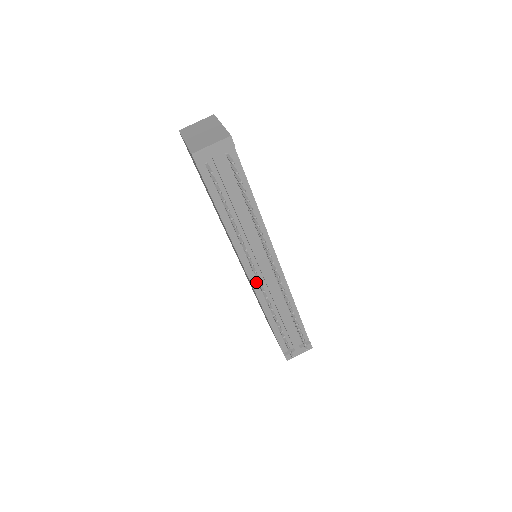
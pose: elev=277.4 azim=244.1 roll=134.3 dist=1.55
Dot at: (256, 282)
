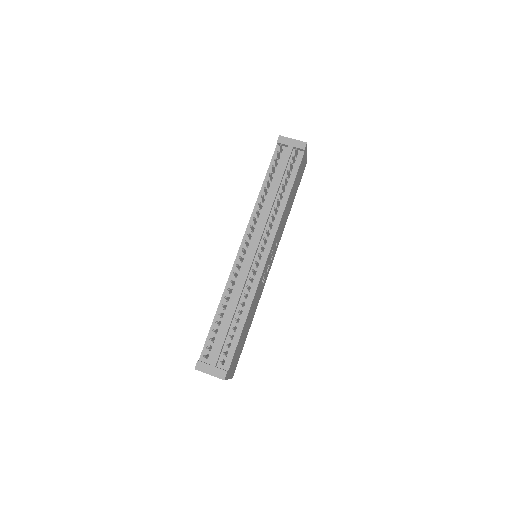
Dot at: occluded
